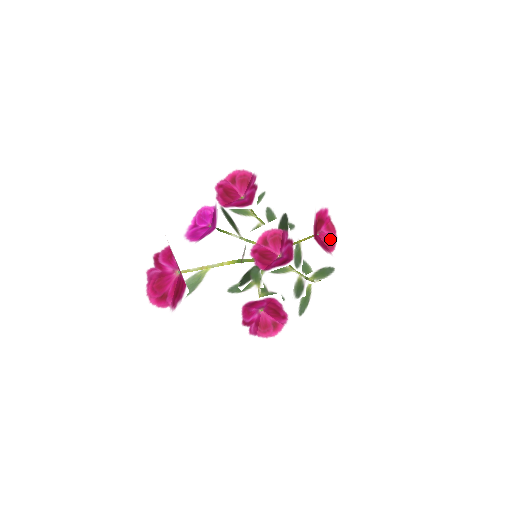
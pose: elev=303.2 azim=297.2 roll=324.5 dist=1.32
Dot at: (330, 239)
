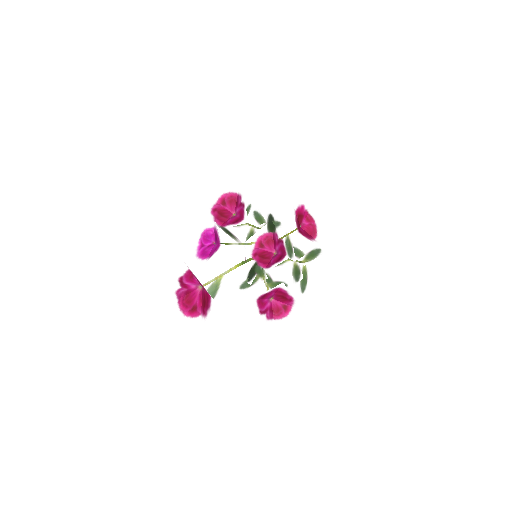
Dot at: (311, 228)
